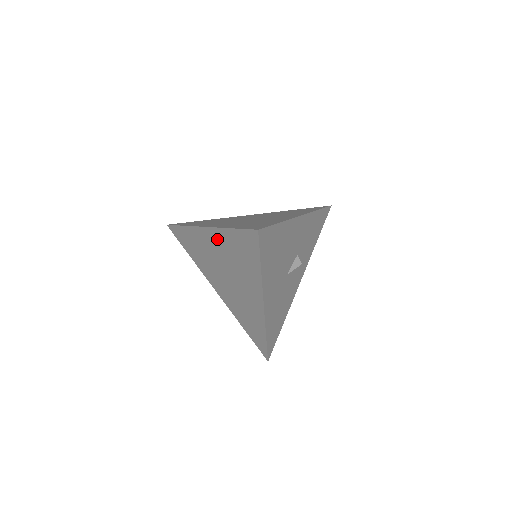
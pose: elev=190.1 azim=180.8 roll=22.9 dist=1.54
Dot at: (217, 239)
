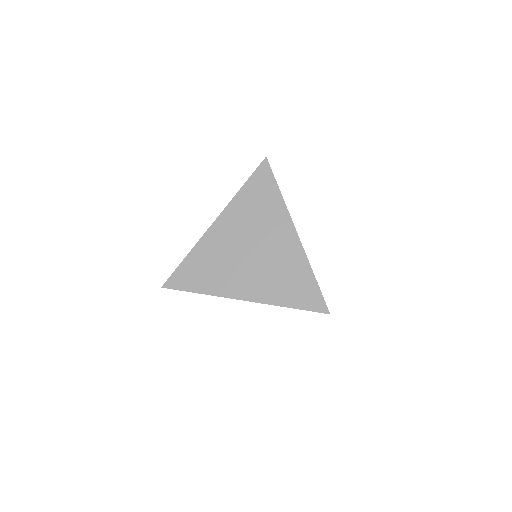
Dot at: occluded
